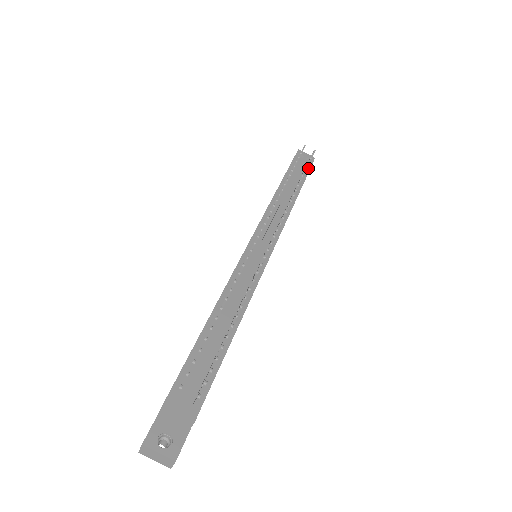
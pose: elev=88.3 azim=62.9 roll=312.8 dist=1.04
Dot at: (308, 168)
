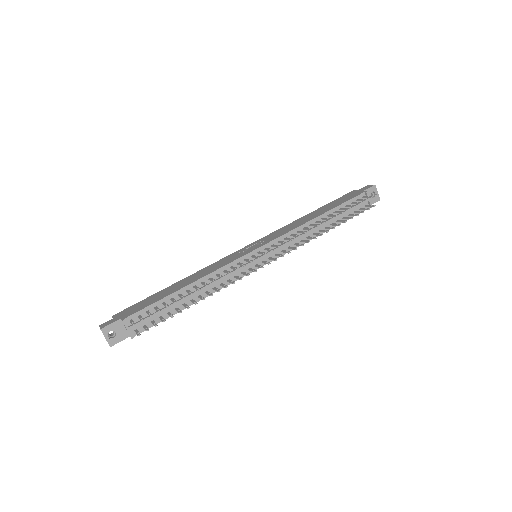
Dot at: occluded
